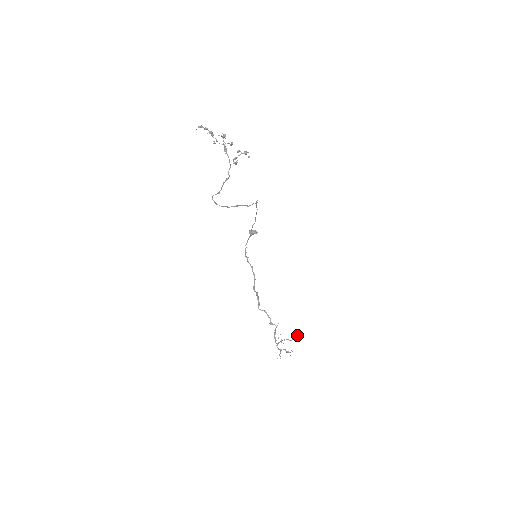
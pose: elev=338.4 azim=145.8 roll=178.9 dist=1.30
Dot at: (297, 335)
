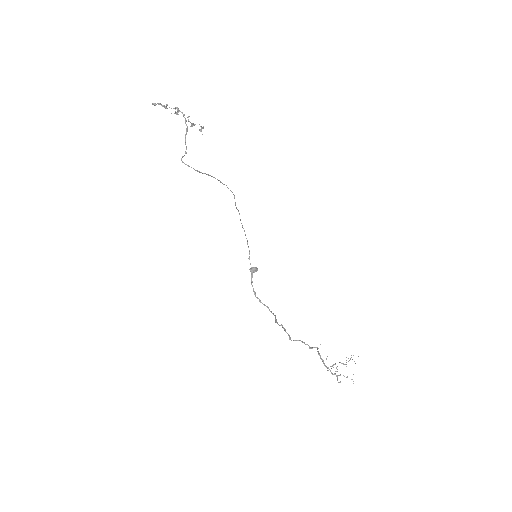
Dot at: occluded
